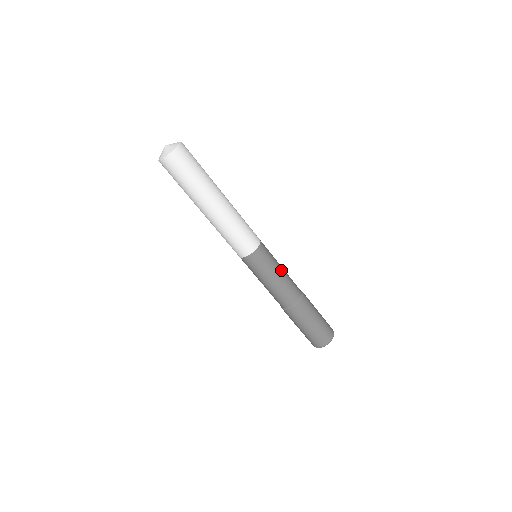
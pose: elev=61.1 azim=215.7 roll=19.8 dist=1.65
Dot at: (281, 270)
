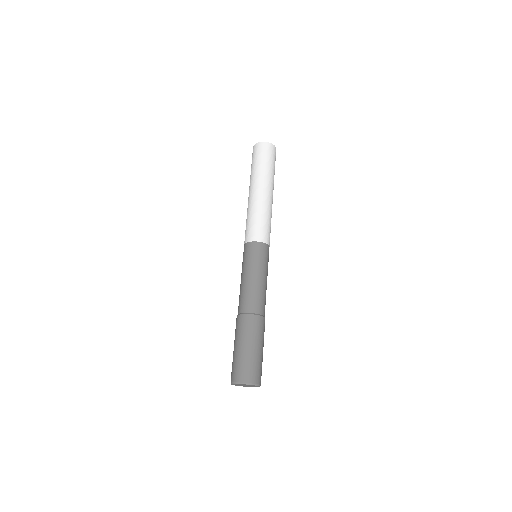
Dot at: (260, 277)
